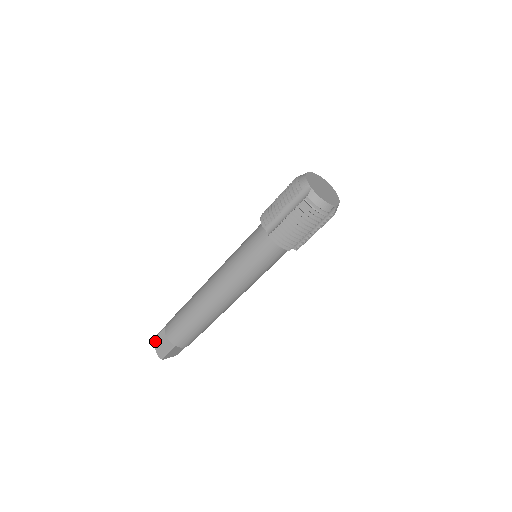
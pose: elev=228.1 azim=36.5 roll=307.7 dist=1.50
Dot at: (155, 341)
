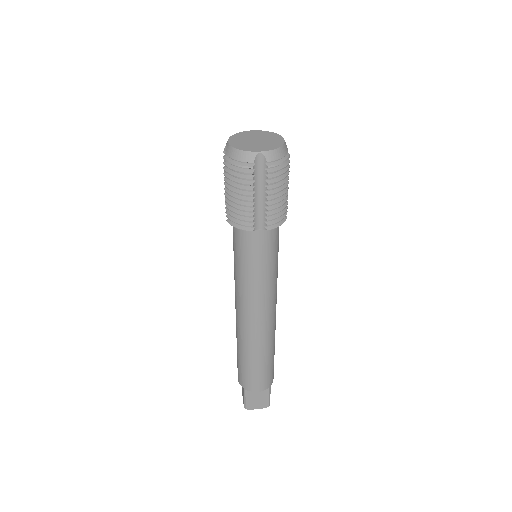
Dot at: (249, 406)
